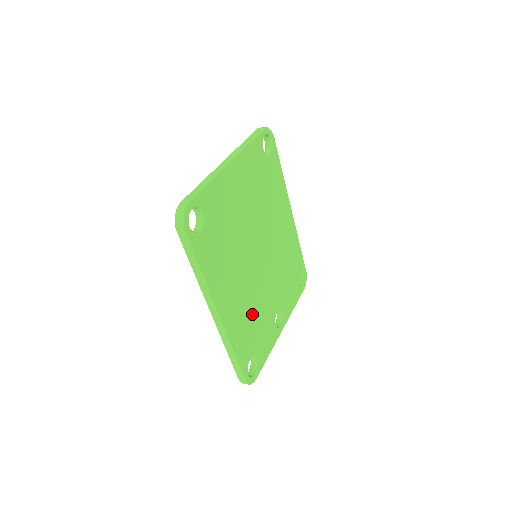
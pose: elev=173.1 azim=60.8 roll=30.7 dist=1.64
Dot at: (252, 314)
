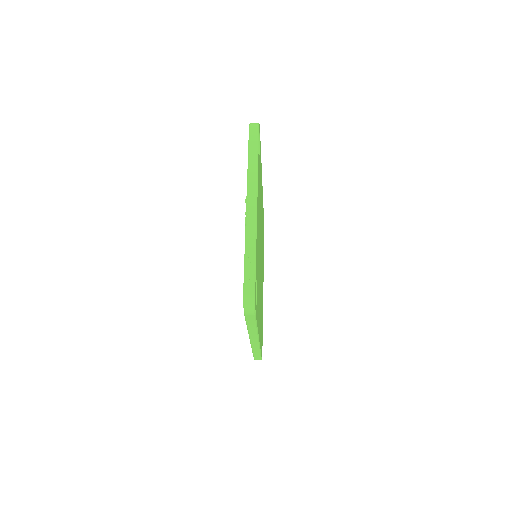
Dot at: (261, 308)
